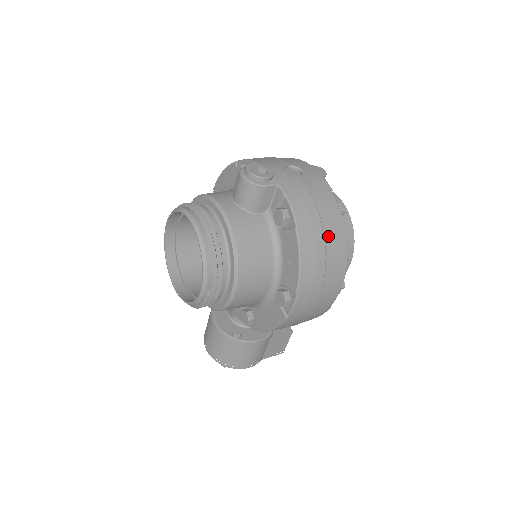
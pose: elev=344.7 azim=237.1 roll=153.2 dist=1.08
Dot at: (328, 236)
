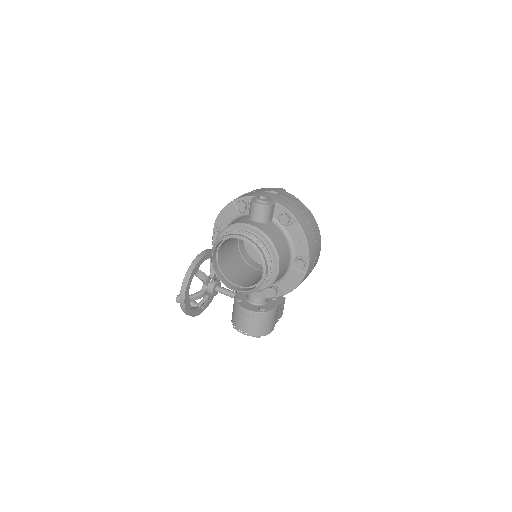
Dot at: (309, 220)
